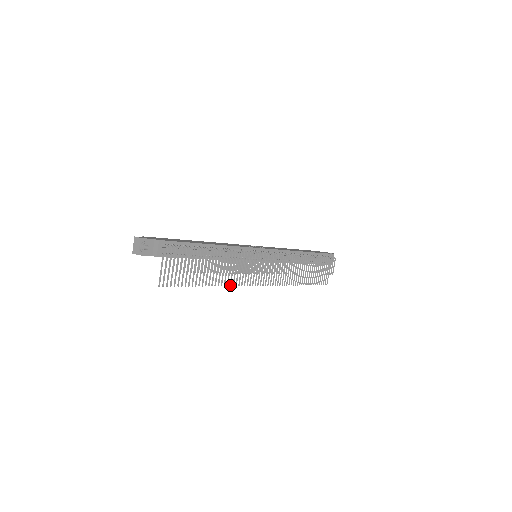
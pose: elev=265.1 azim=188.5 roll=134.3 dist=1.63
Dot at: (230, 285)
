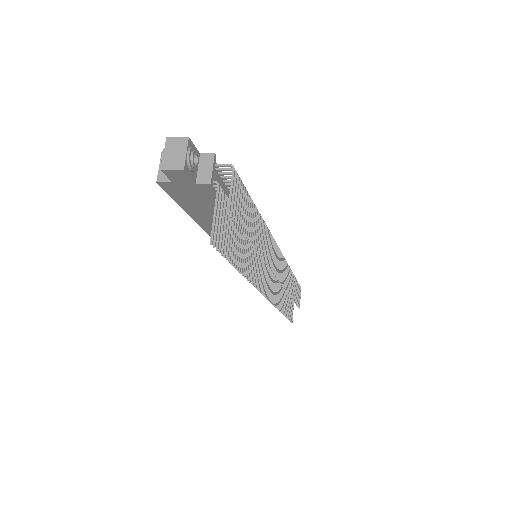
Dot at: (254, 285)
